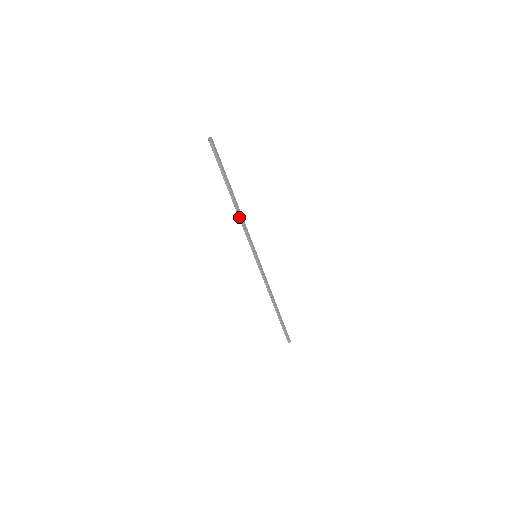
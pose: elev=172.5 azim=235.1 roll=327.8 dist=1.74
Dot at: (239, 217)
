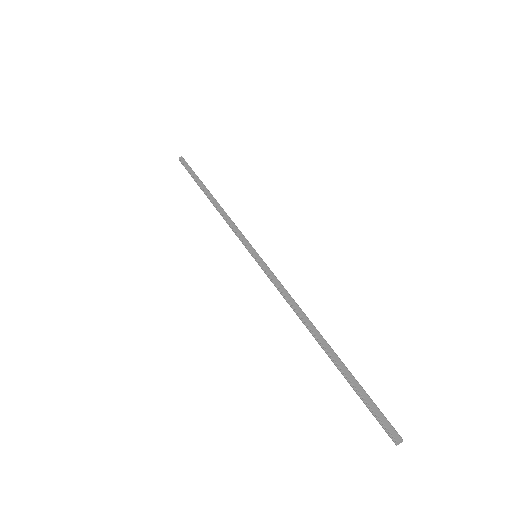
Dot at: (221, 214)
